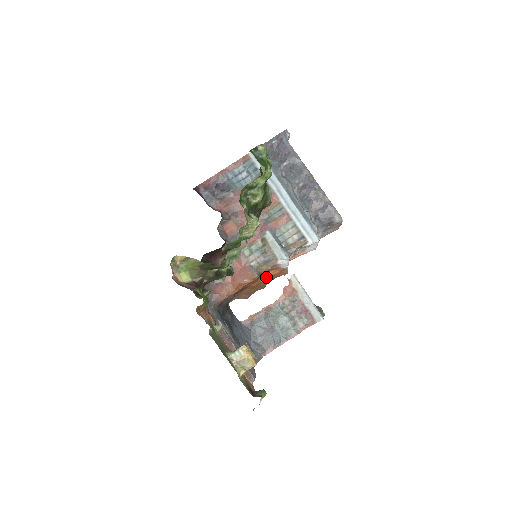
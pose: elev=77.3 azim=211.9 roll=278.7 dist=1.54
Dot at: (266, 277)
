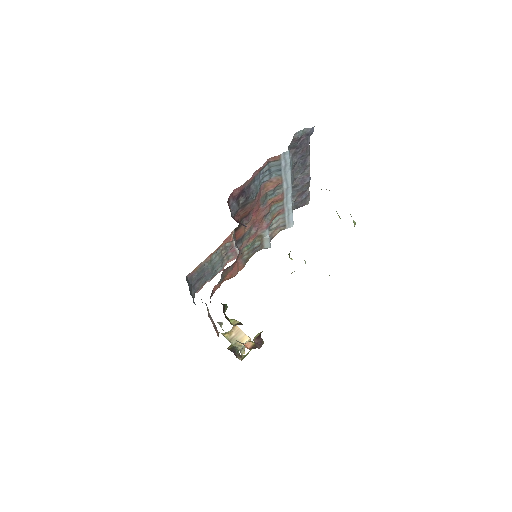
Dot at: occluded
